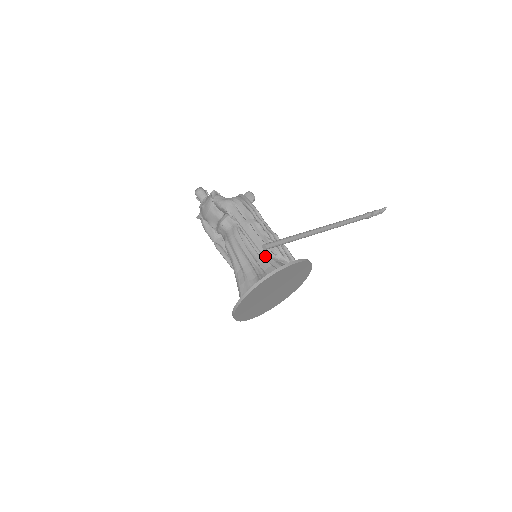
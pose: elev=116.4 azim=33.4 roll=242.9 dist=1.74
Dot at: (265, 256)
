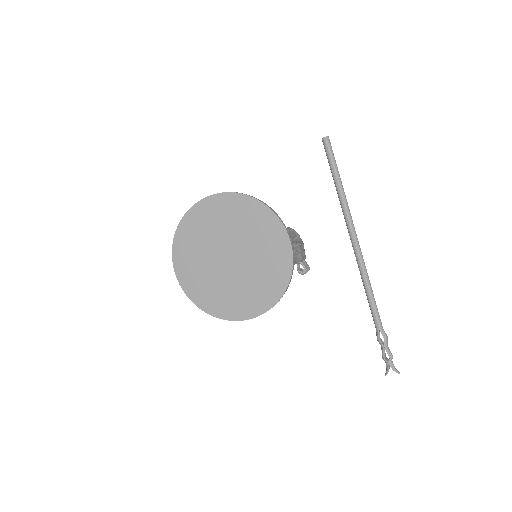
Dot at: occluded
